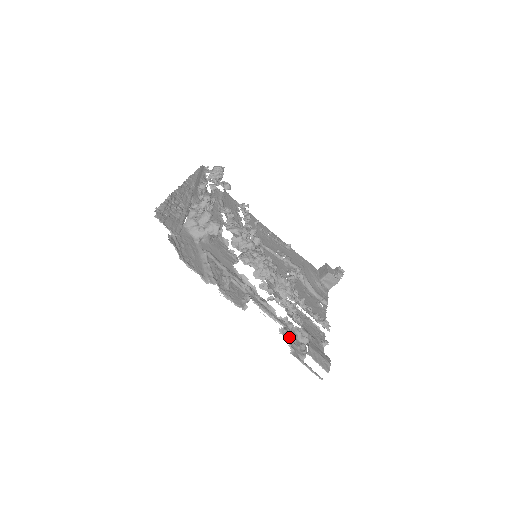
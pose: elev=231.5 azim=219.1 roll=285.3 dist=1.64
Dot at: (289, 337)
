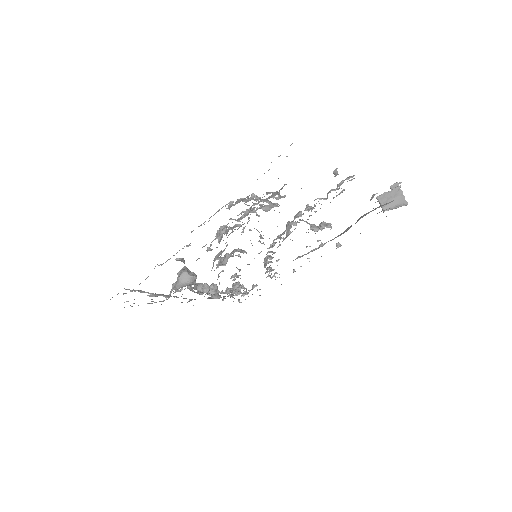
Dot at: (247, 201)
